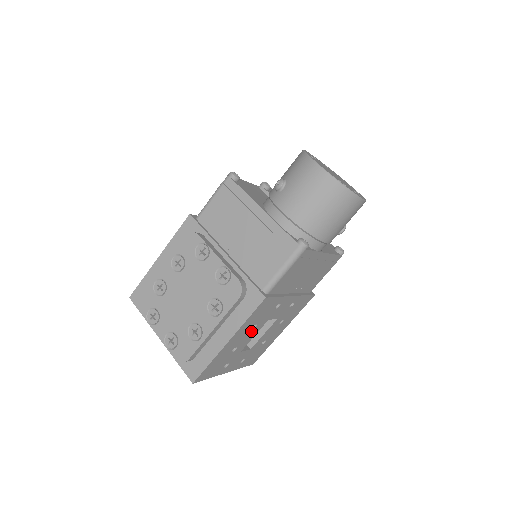
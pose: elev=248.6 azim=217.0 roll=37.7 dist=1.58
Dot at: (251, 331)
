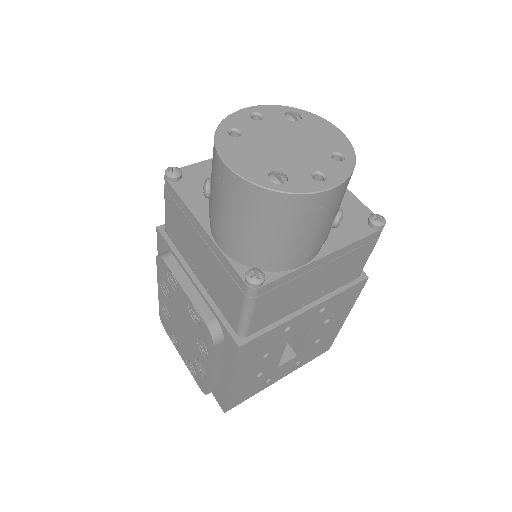
Dot at: (267, 358)
